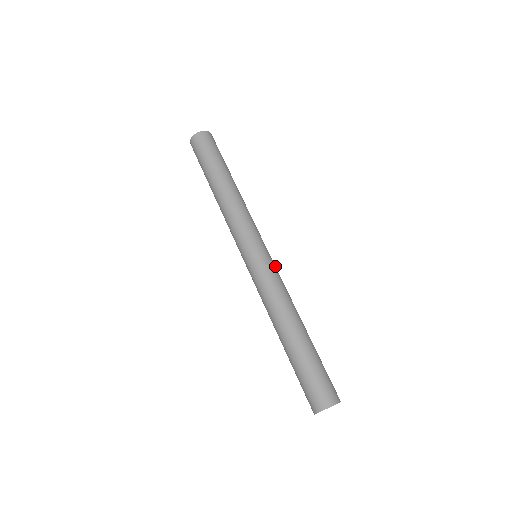
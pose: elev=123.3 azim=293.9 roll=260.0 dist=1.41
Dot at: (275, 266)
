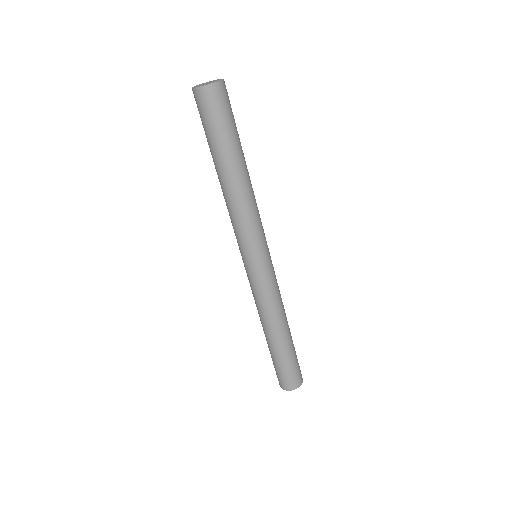
Dot at: (274, 271)
